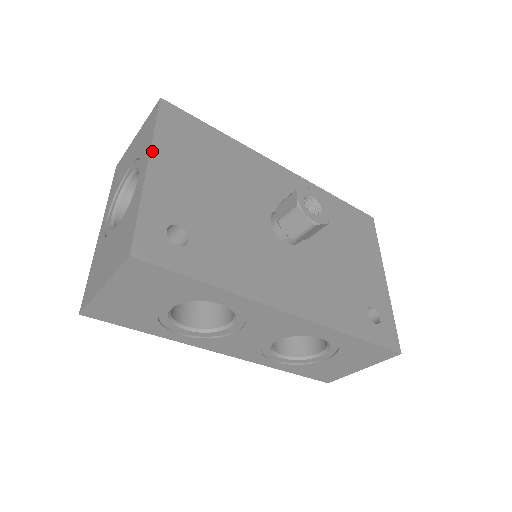
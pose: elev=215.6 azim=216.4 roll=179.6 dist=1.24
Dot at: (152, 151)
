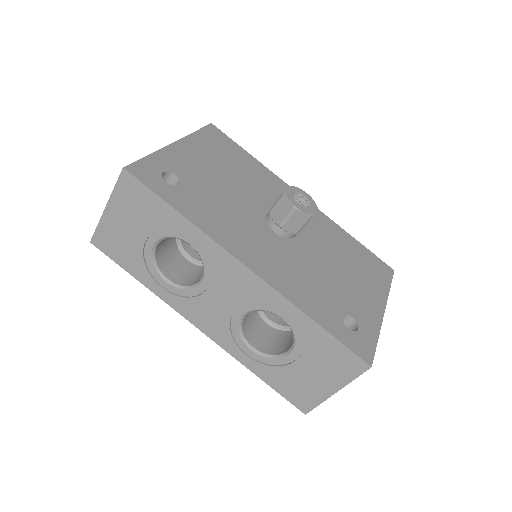
Dot at: (183, 139)
